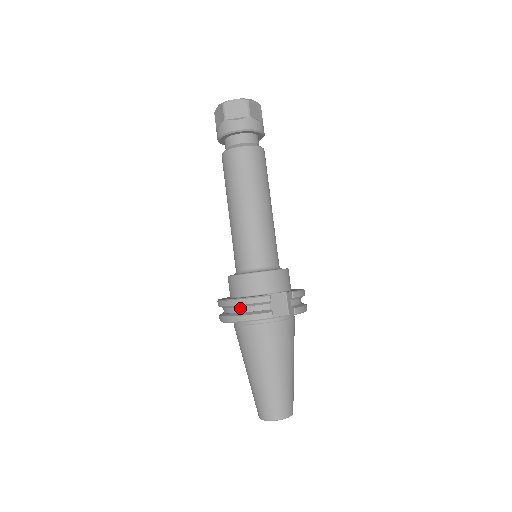
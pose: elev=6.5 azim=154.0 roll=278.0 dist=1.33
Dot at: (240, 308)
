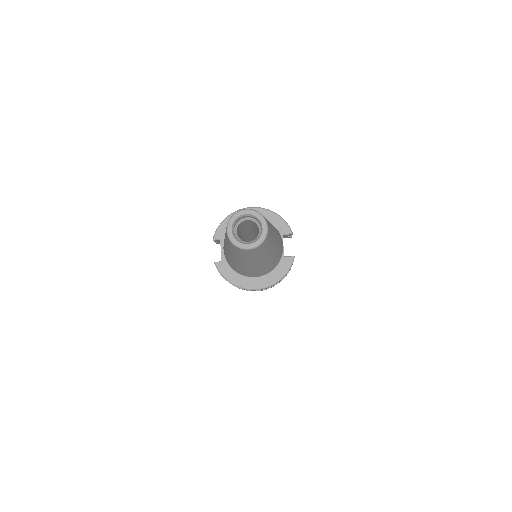
Dot at: occluded
